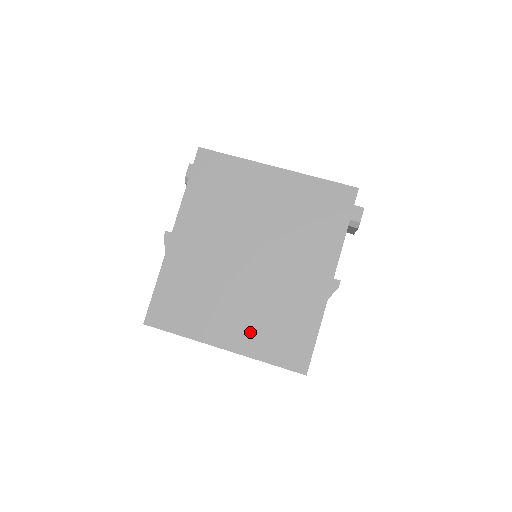
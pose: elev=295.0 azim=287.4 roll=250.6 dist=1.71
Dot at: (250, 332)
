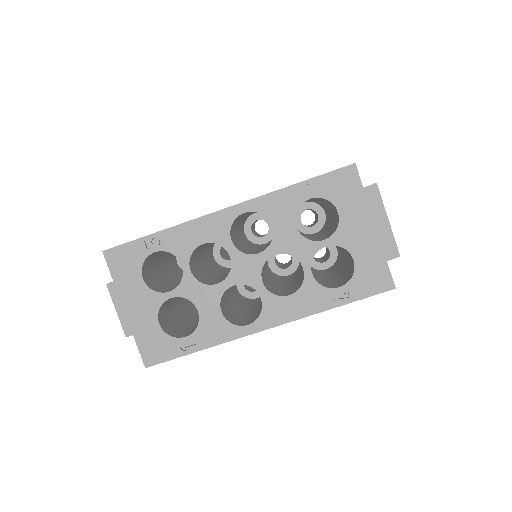
Dot at: occluded
